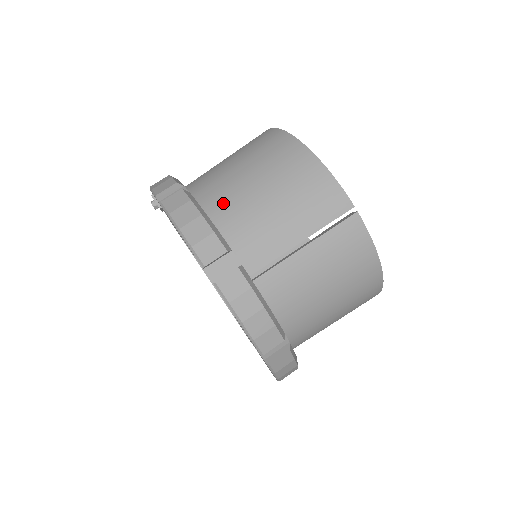
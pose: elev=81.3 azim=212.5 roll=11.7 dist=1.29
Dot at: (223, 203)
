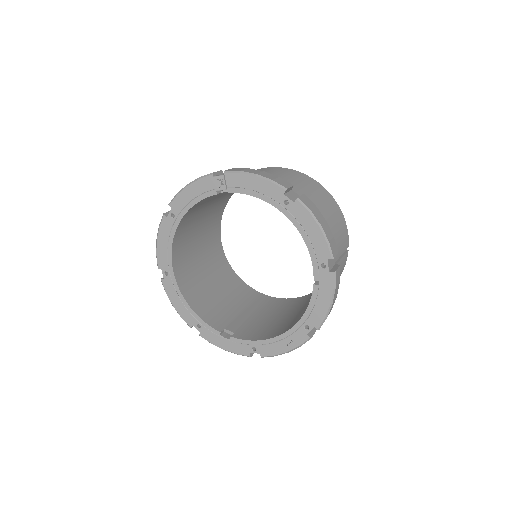
Dot at: occluded
